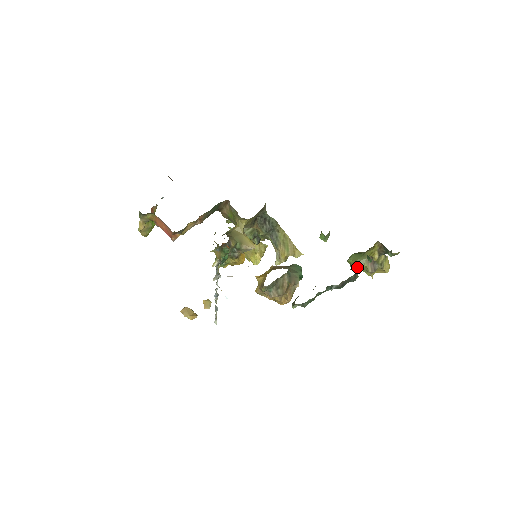
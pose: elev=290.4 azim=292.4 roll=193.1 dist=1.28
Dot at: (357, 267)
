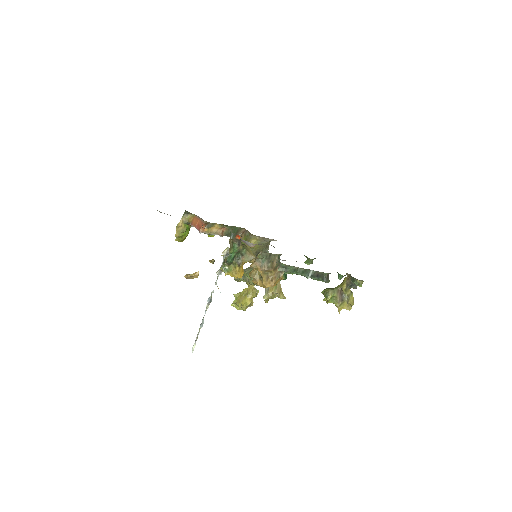
Dot at: (329, 293)
